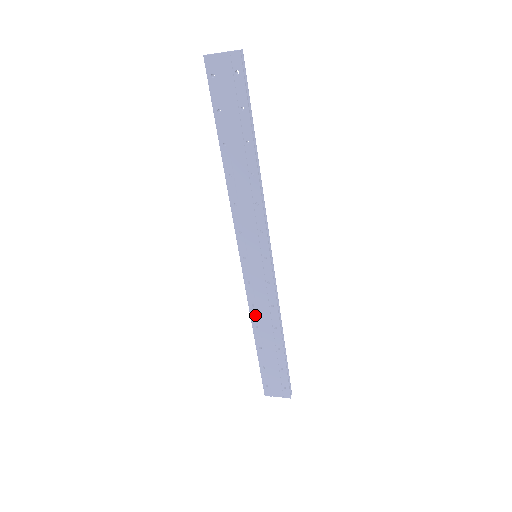
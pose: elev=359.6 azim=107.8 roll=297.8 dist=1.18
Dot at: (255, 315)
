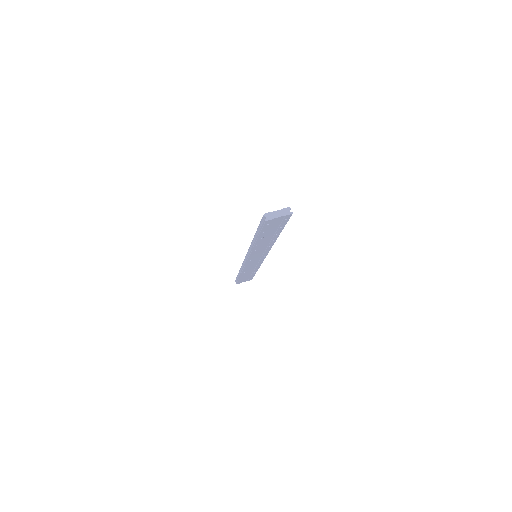
Dot at: (245, 270)
